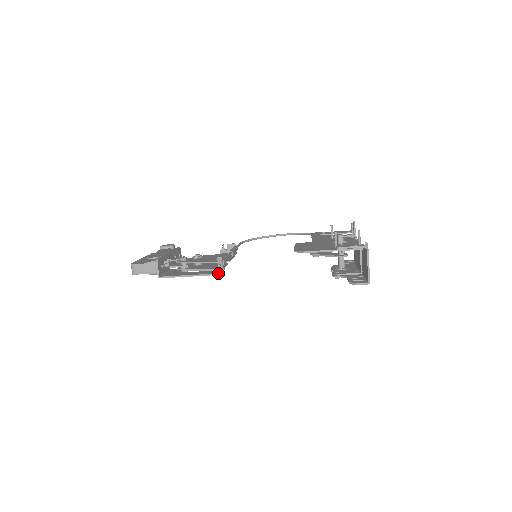
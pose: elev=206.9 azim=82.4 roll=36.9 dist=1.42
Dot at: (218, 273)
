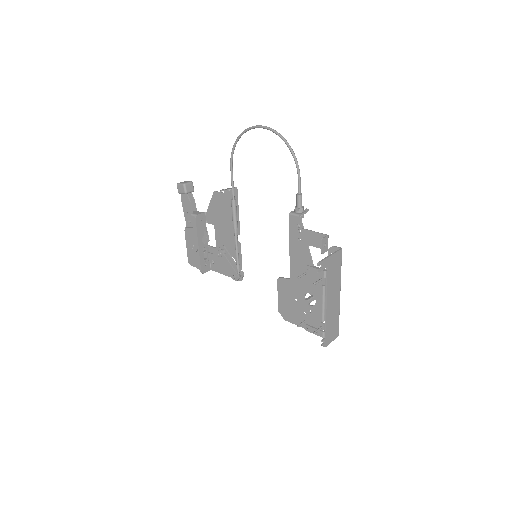
Dot at: occluded
